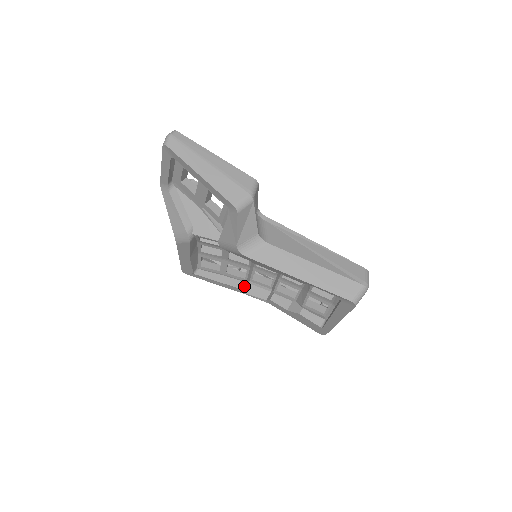
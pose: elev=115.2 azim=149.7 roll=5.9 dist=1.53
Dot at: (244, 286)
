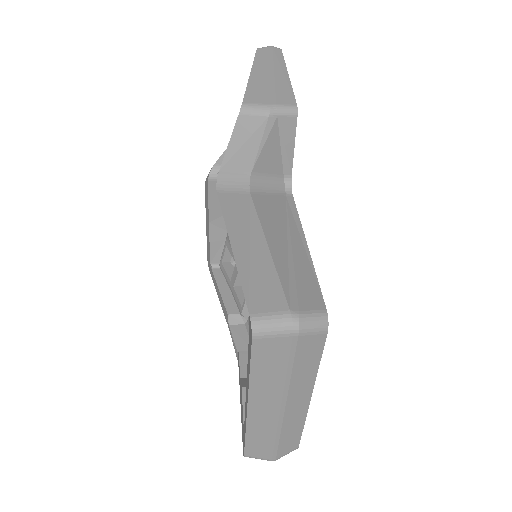
Dot at: (236, 318)
